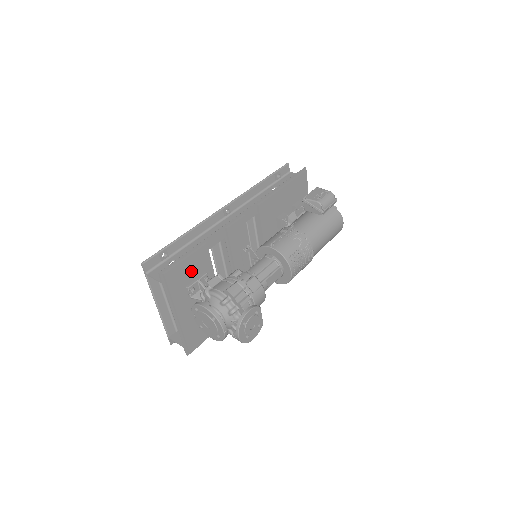
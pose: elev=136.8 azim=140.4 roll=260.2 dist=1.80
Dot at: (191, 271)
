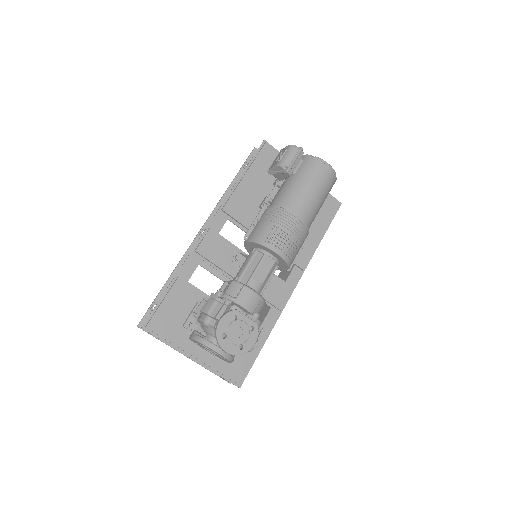
Dot at: (178, 309)
